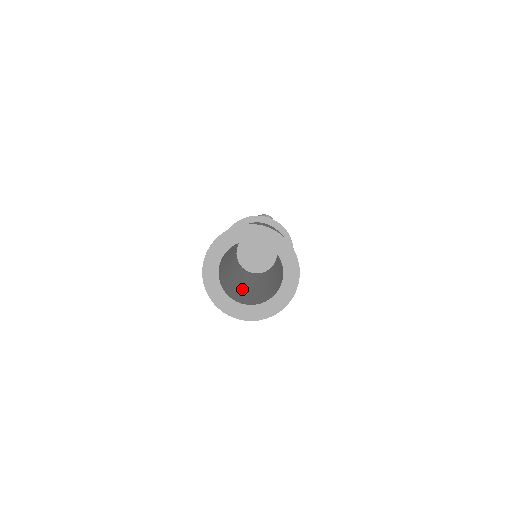
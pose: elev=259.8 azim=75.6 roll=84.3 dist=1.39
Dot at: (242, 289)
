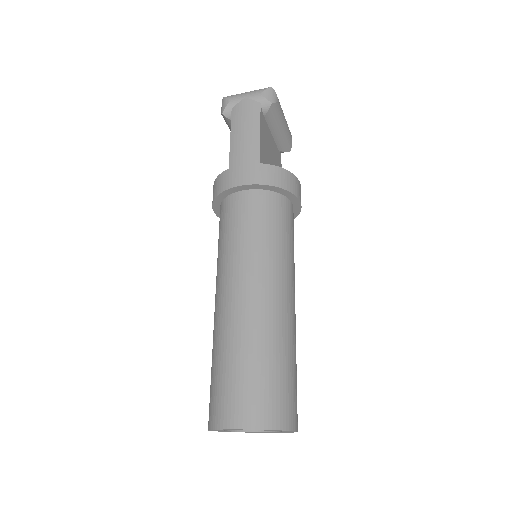
Dot at: occluded
